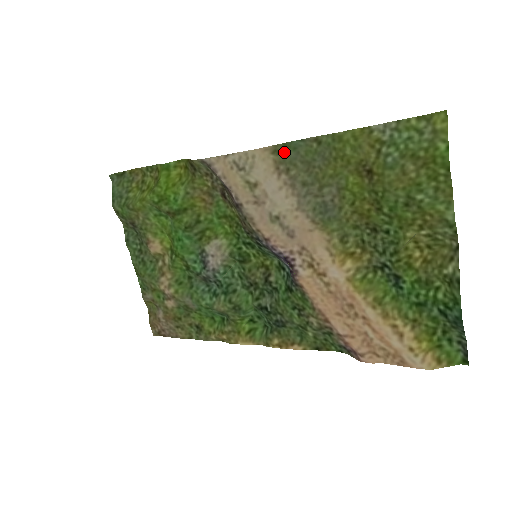
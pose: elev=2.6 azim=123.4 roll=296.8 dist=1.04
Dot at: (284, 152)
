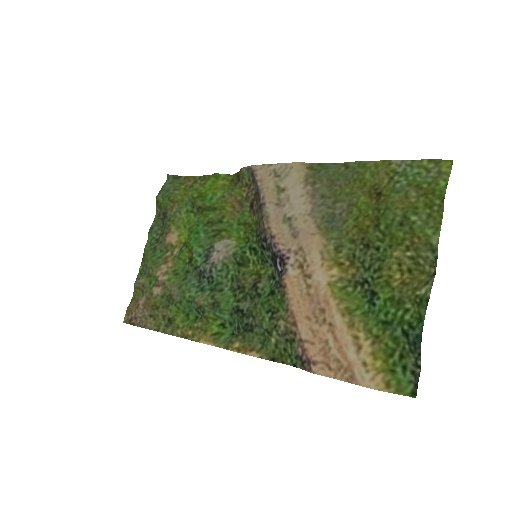
Dot at: (317, 169)
